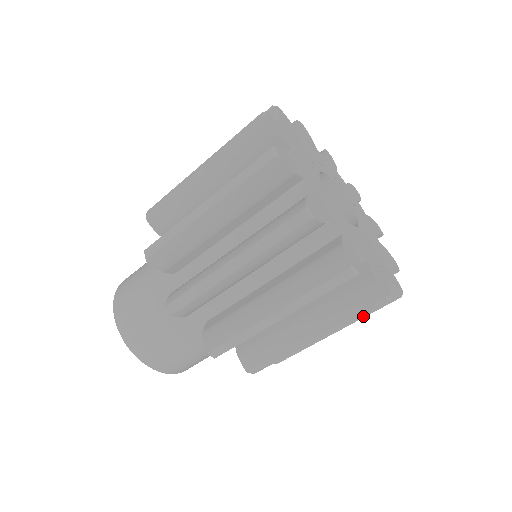
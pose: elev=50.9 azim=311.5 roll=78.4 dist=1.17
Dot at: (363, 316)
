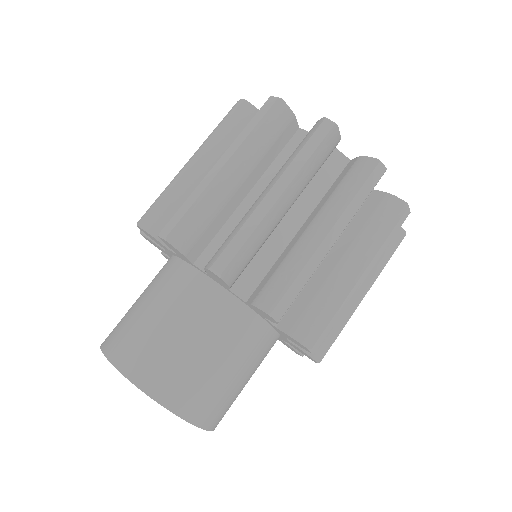
Dot at: (295, 157)
